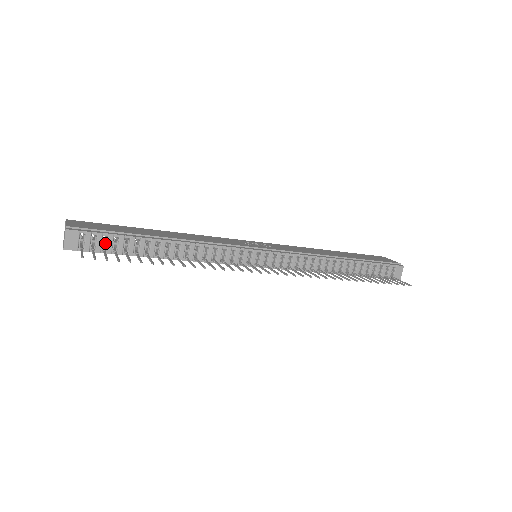
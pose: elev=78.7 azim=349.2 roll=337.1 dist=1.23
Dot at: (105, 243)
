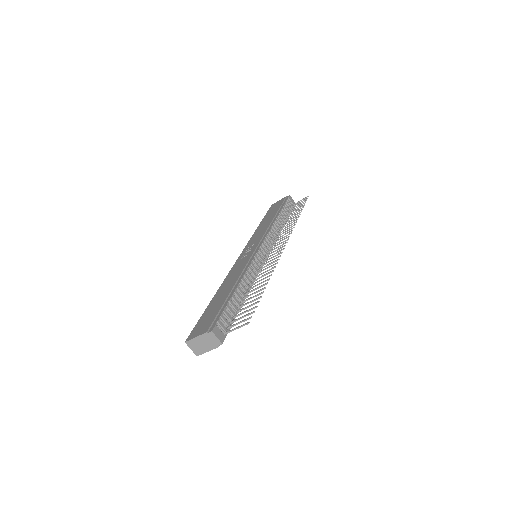
Dot at: (226, 319)
